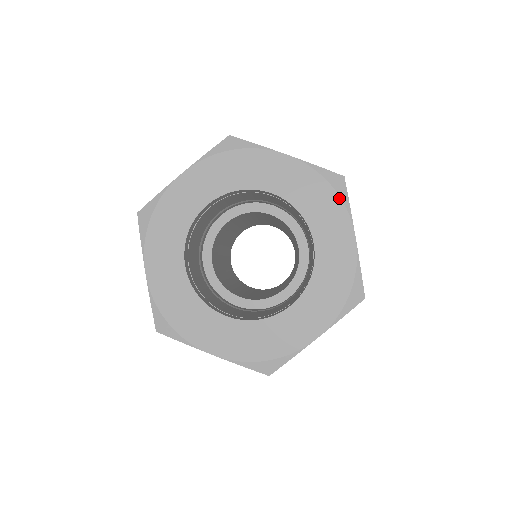
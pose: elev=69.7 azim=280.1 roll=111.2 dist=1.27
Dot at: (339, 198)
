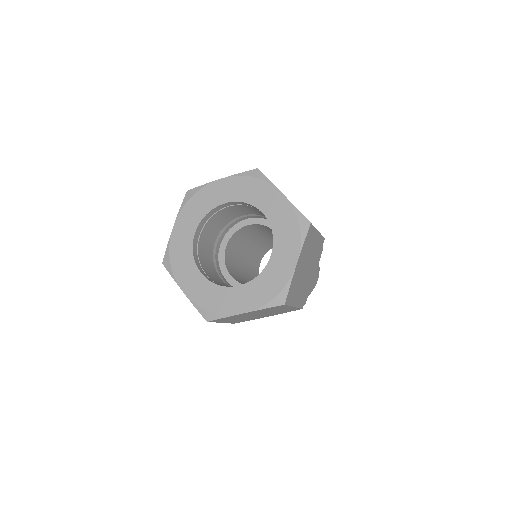
Dot at: (261, 180)
